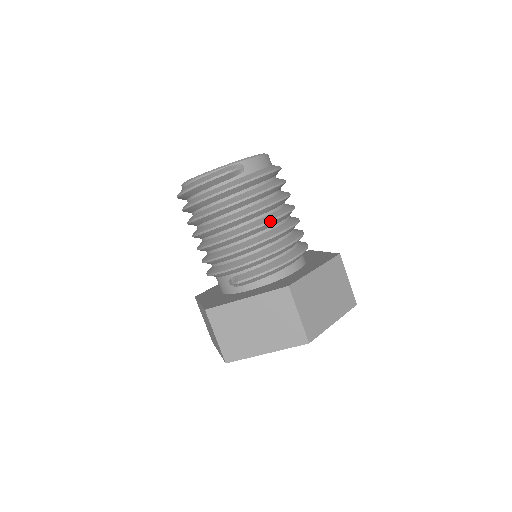
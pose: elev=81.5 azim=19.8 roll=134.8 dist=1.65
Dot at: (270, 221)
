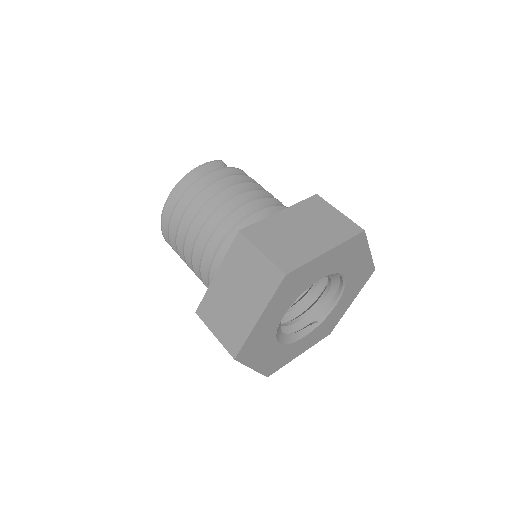
Dot at: (268, 192)
